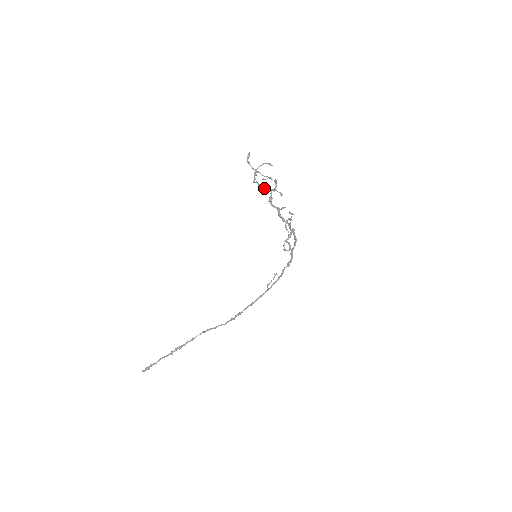
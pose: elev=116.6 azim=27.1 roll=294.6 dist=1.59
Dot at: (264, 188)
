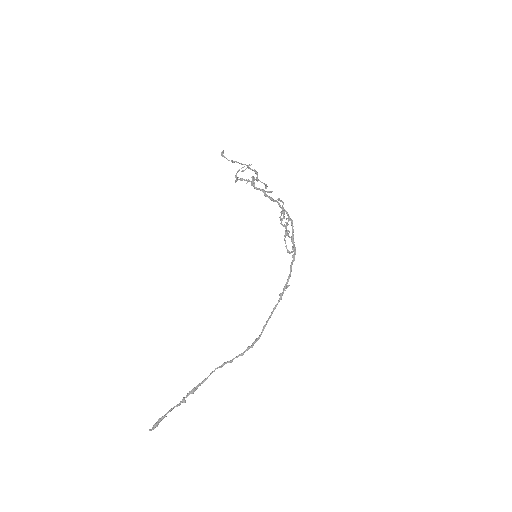
Dot at: (246, 180)
